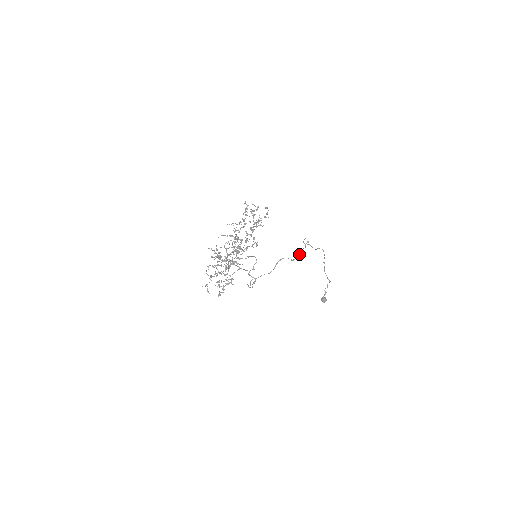
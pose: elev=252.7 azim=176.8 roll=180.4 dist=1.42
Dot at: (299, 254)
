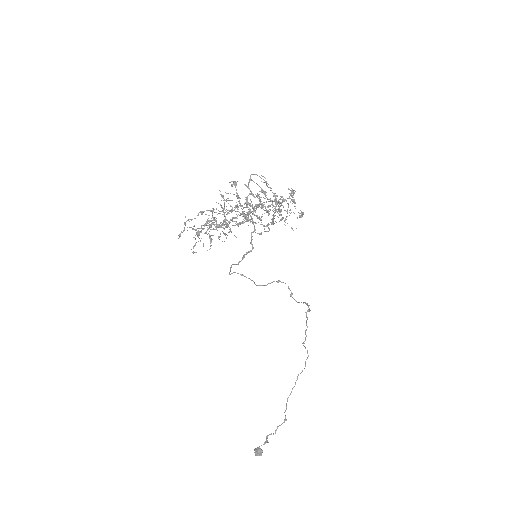
Dot at: occluded
